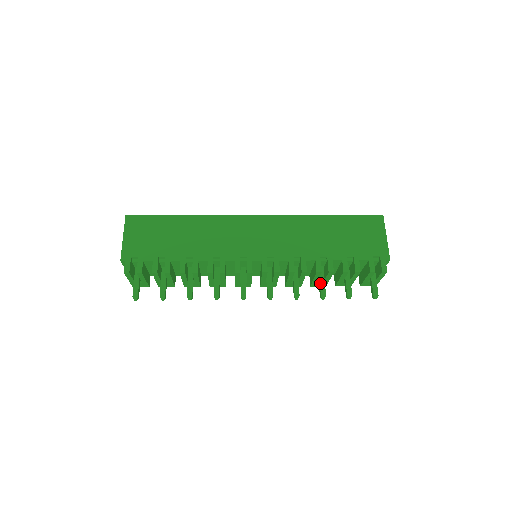
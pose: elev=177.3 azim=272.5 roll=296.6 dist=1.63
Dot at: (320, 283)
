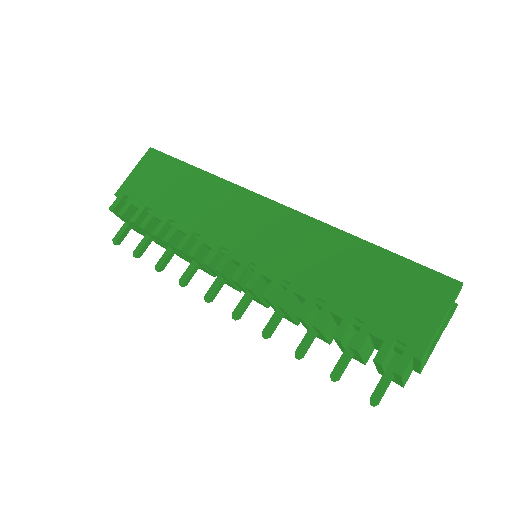
Dot at: (306, 334)
